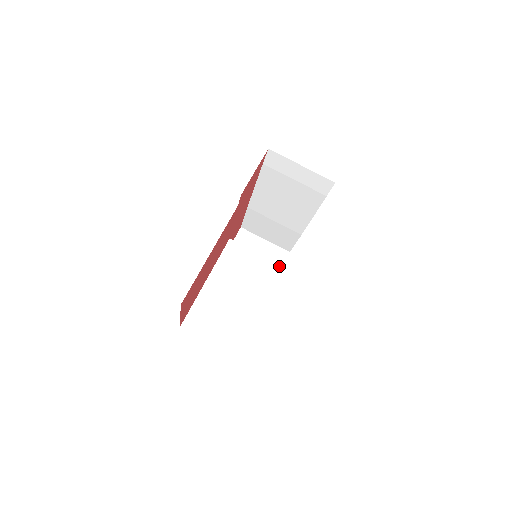
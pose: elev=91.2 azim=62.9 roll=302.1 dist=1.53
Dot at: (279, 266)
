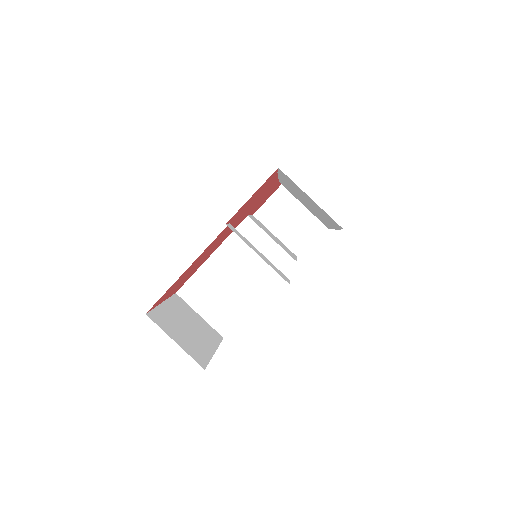
Dot at: (289, 258)
